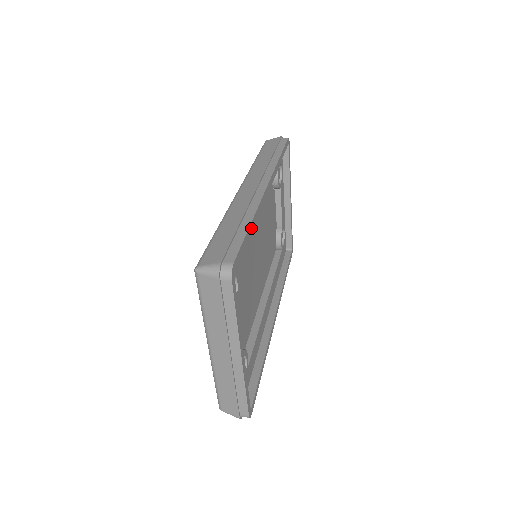
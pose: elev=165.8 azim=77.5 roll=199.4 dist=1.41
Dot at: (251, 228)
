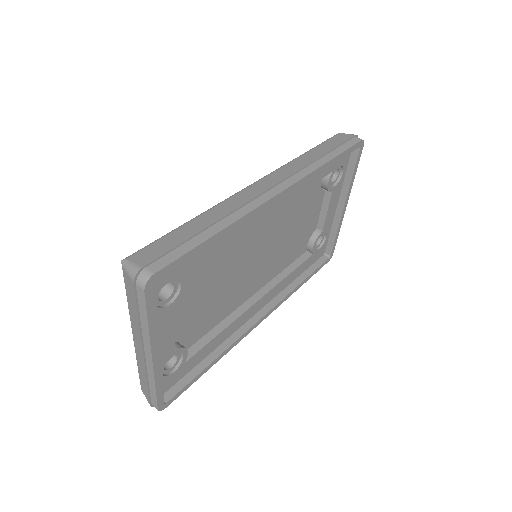
Dot at: (217, 238)
